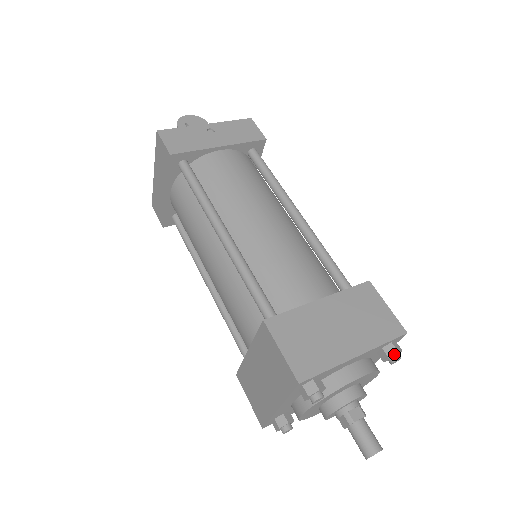
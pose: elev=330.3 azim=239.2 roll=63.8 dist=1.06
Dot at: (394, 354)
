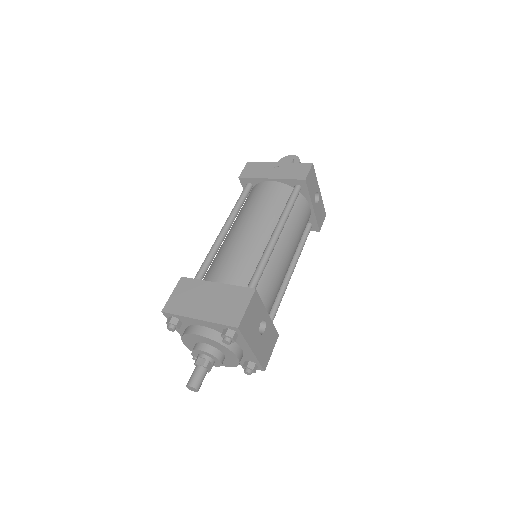
Dot at: (225, 336)
